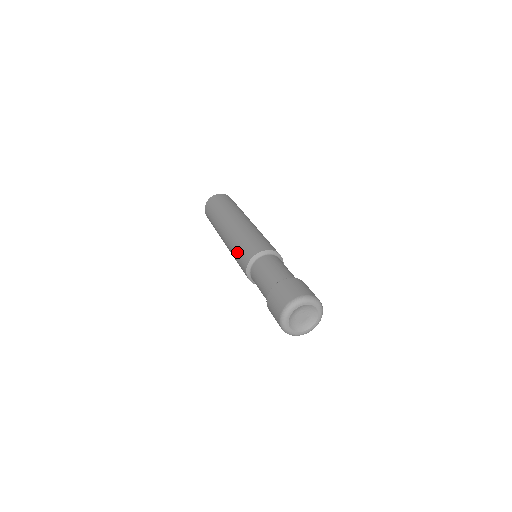
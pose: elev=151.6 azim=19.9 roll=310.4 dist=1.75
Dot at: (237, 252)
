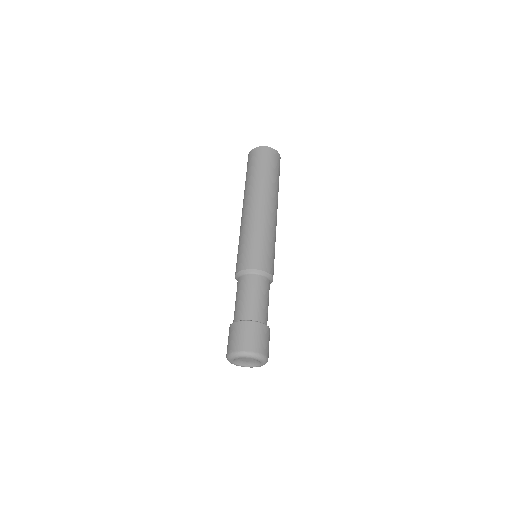
Dot at: occluded
